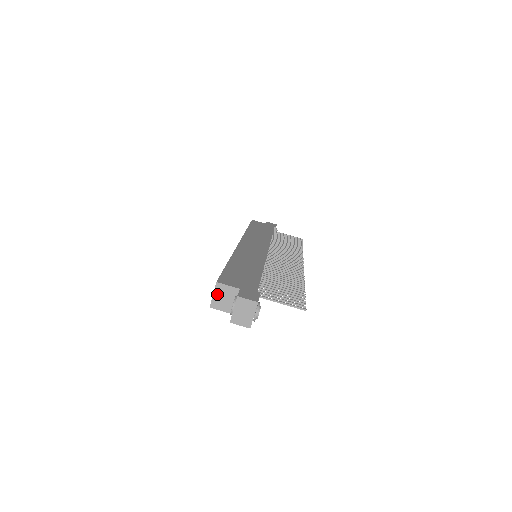
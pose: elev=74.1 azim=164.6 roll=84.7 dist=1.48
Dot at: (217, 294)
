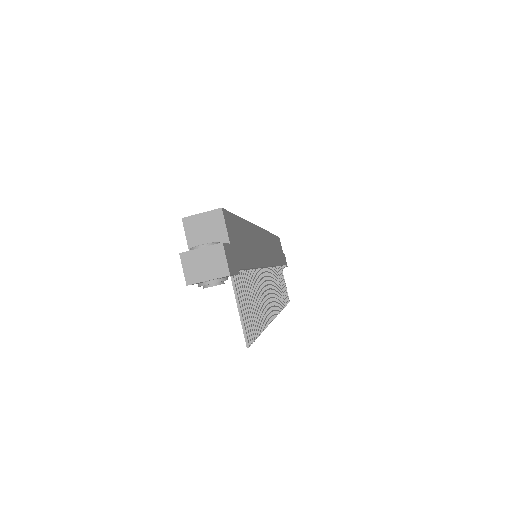
Dot at: (206, 218)
